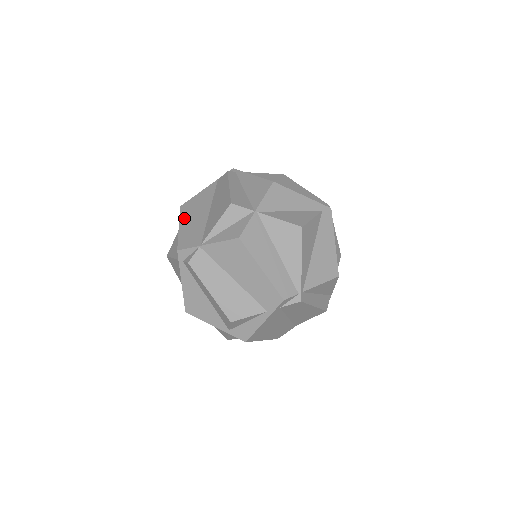
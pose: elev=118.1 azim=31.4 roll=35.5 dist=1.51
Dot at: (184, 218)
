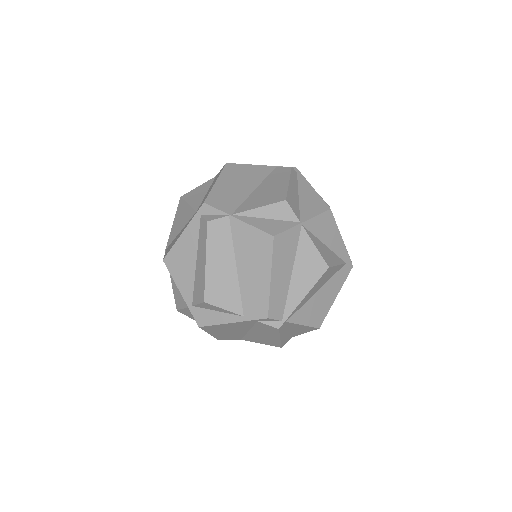
Dot at: (226, 177)
